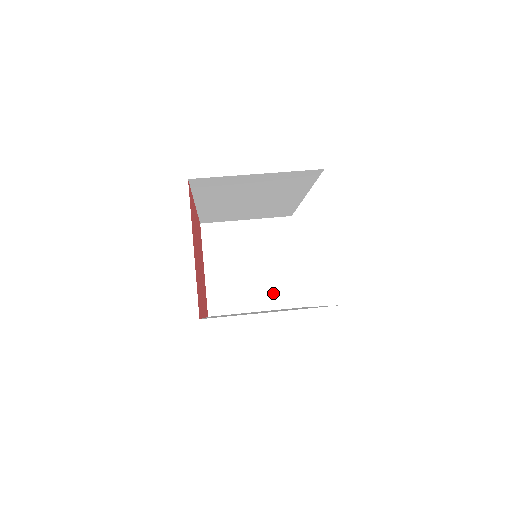
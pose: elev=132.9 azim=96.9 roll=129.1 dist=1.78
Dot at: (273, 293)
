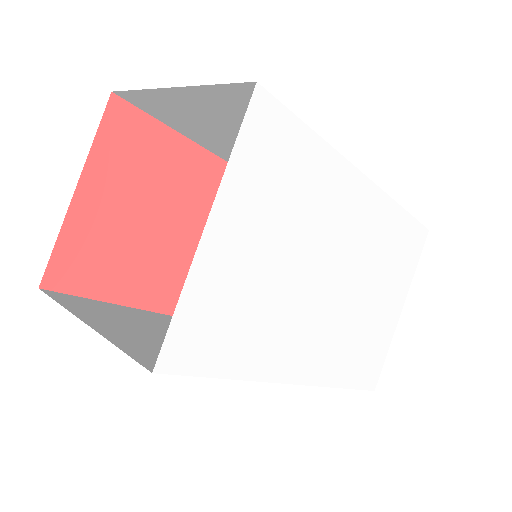
Dot at: occluded
